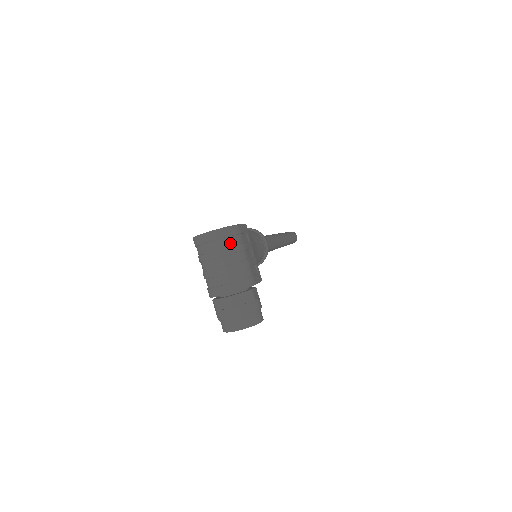
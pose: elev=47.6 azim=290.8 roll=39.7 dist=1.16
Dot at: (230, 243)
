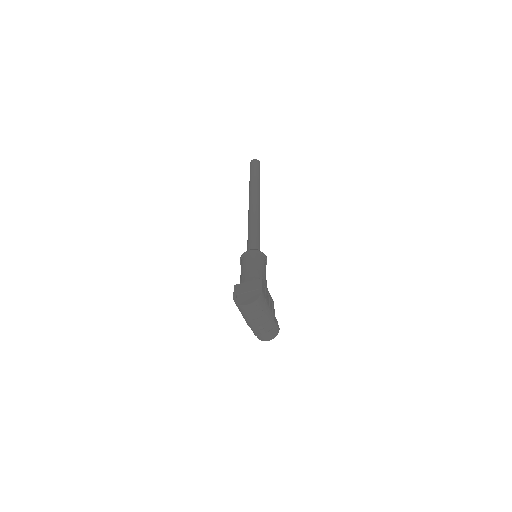
Dot at: (260, 306)
